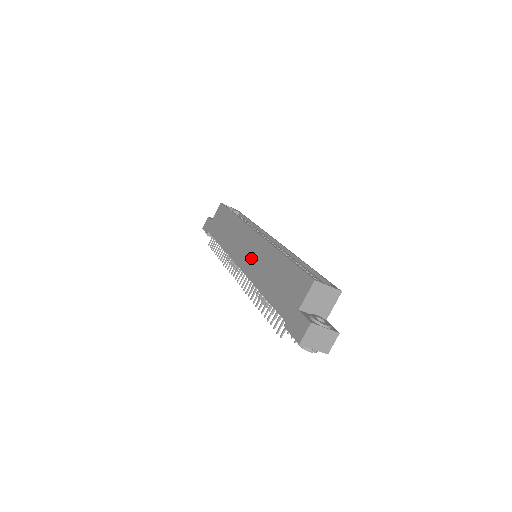
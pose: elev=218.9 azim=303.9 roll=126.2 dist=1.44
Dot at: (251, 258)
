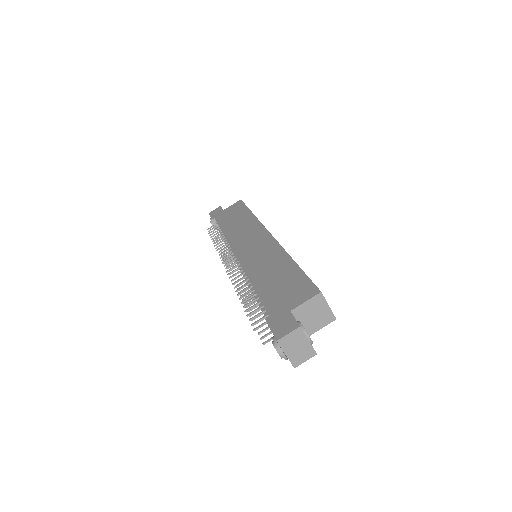
Dot at: (254, 252)
